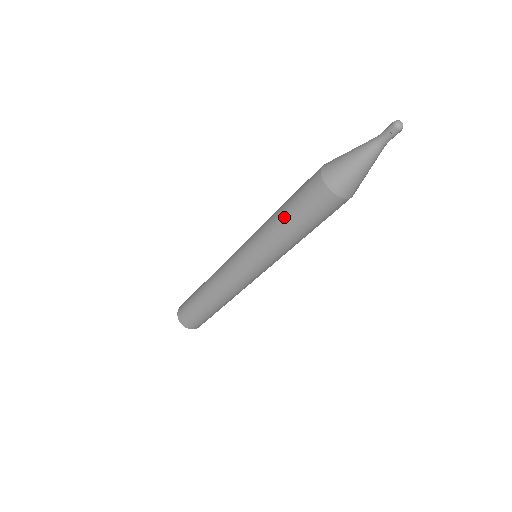
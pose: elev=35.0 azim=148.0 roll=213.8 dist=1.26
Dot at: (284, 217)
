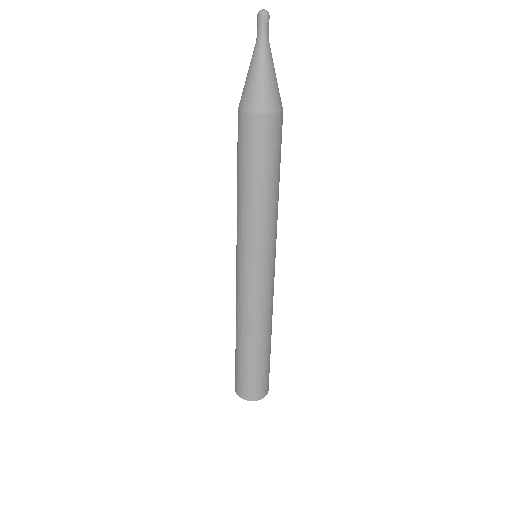
Dot at: occluded
